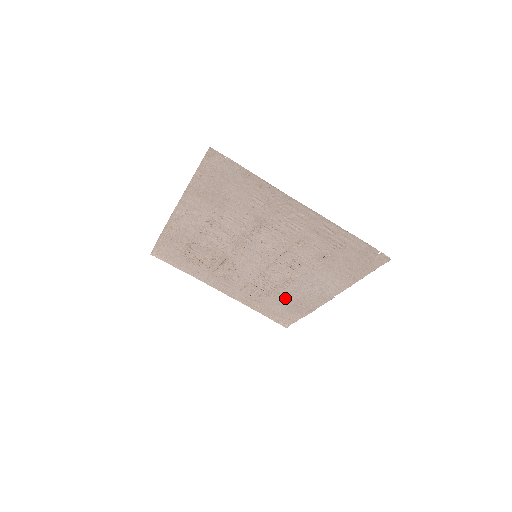
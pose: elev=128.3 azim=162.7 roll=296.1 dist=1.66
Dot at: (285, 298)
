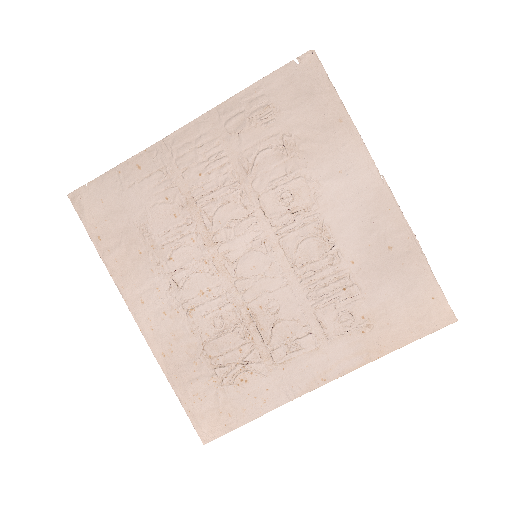
Dot at: (368, 269)
